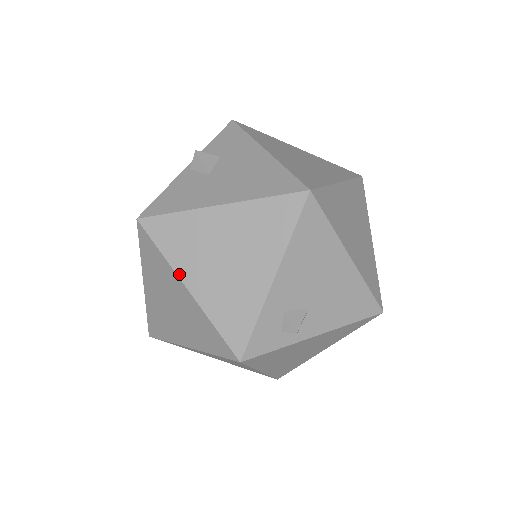
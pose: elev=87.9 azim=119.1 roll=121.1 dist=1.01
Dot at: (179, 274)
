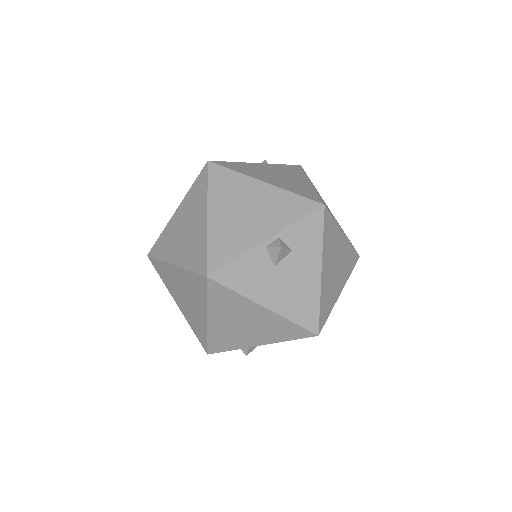
Dot at: (209, 313)
